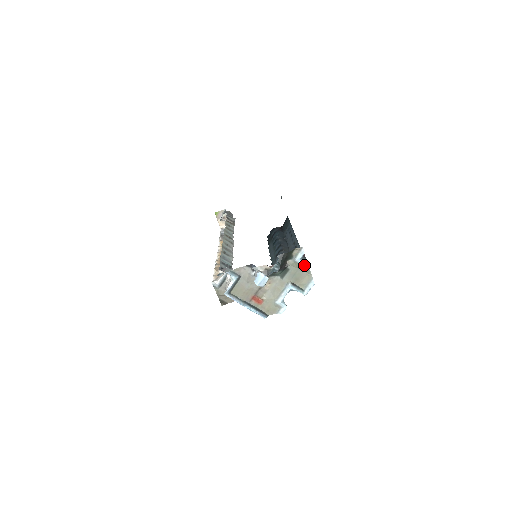
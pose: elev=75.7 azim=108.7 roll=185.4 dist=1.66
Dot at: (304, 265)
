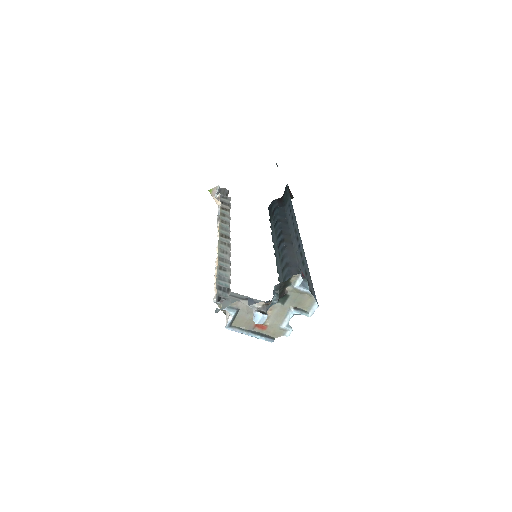
Dot at: (304, 291)
